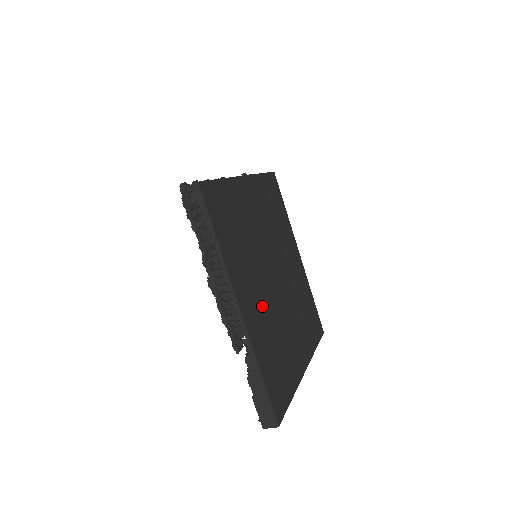
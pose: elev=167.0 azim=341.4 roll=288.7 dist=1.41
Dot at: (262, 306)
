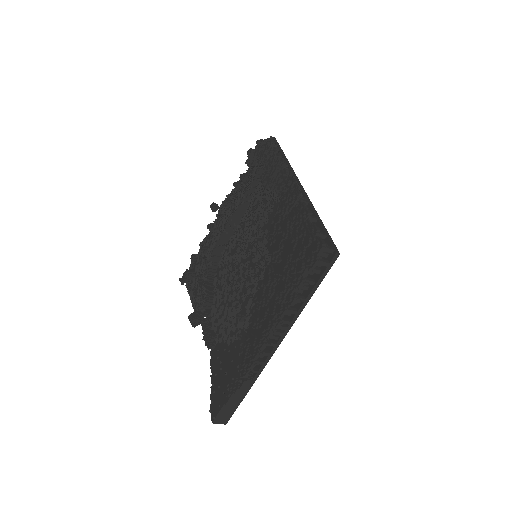
Dot at: occluded
